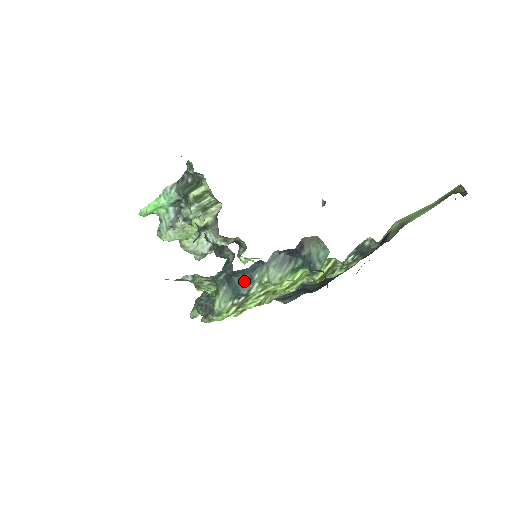
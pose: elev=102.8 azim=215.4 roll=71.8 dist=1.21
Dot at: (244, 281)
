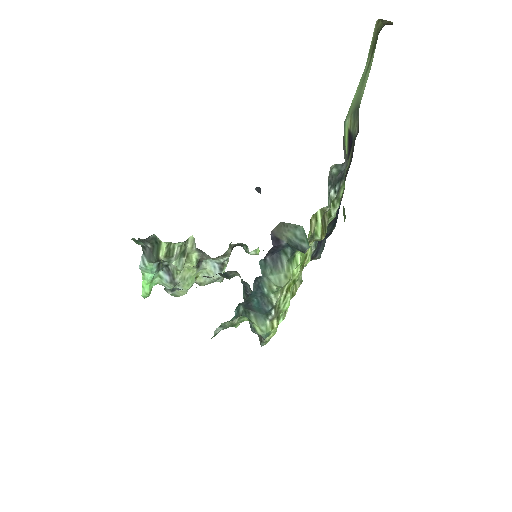
Dot at: (260, 300)
